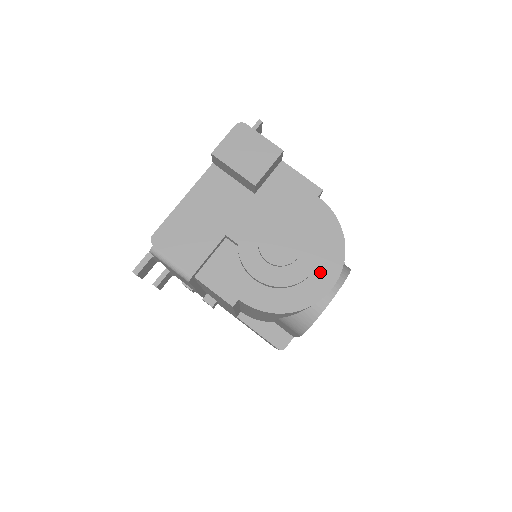
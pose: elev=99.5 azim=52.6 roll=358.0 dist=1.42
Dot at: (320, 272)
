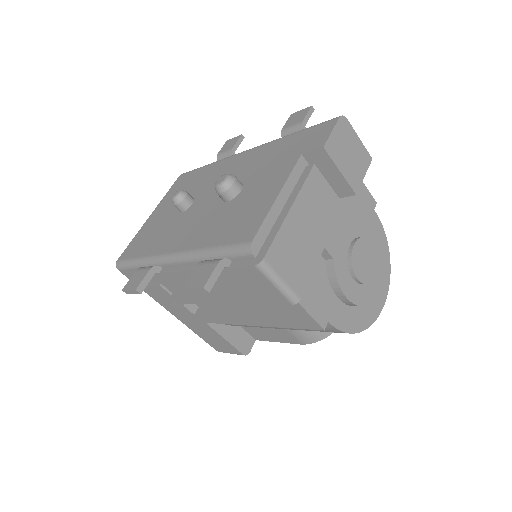
Dot at: occluded
